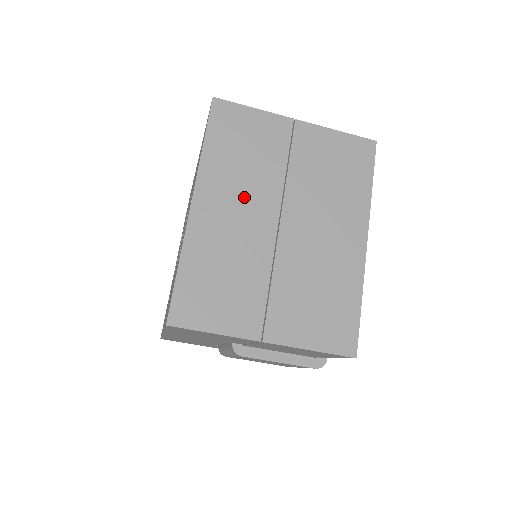
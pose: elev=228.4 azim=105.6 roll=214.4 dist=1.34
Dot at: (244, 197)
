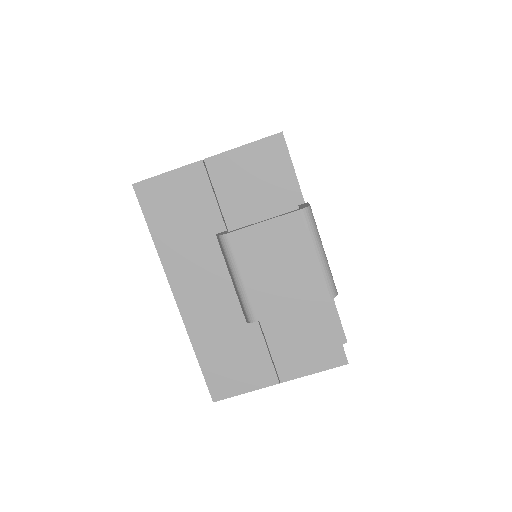
Dot at: occluded
